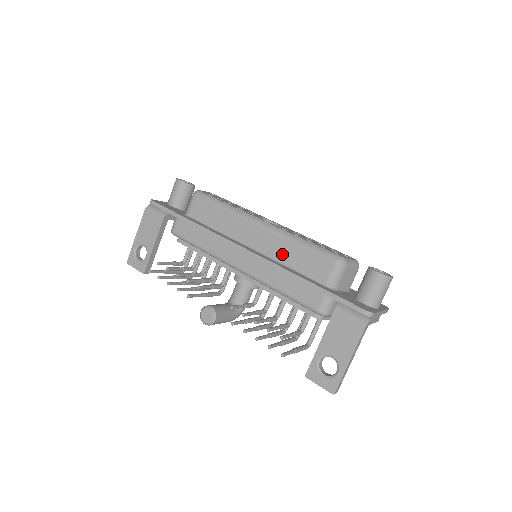
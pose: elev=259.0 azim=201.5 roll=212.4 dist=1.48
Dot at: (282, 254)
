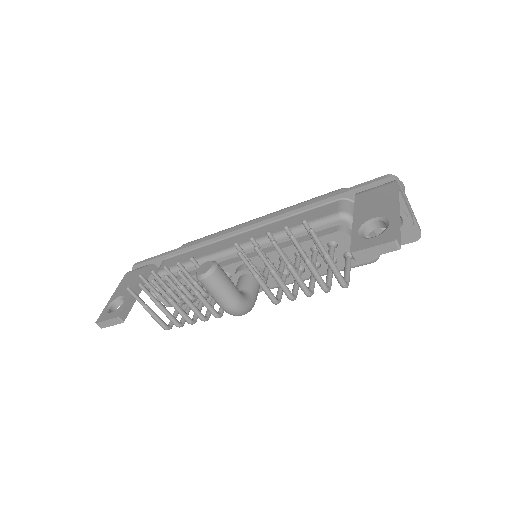
Dot at: occluded
